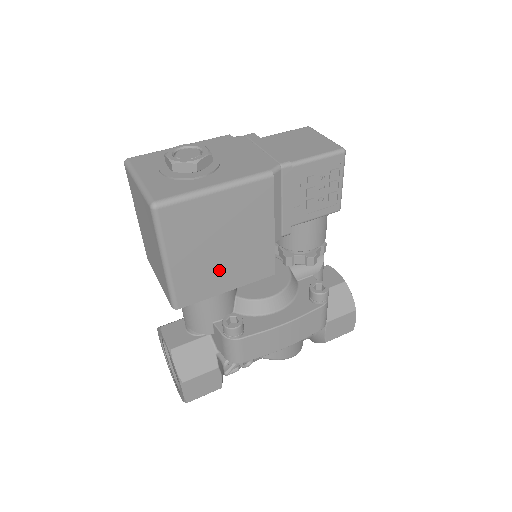
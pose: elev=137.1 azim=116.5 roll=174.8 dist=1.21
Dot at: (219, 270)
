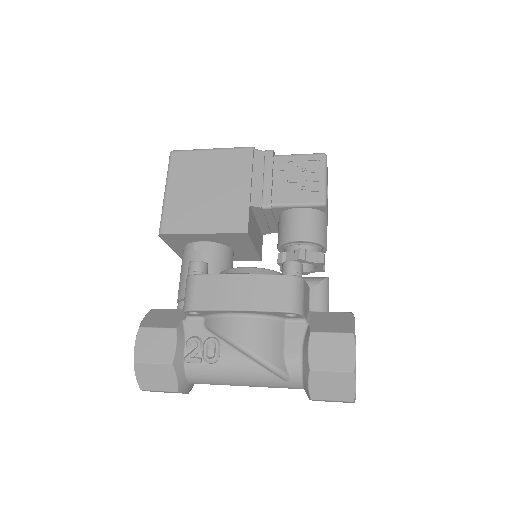
Dot at: (200, 210)
